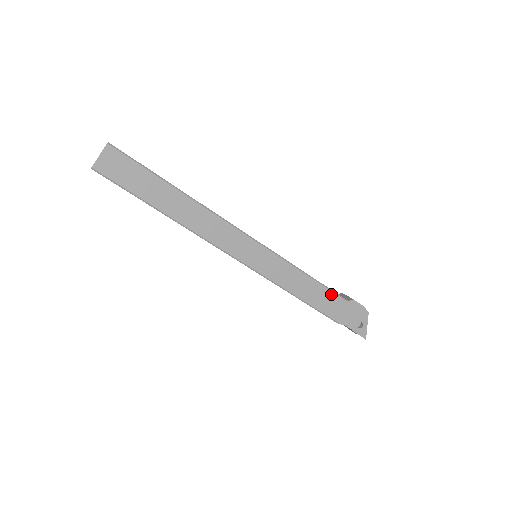
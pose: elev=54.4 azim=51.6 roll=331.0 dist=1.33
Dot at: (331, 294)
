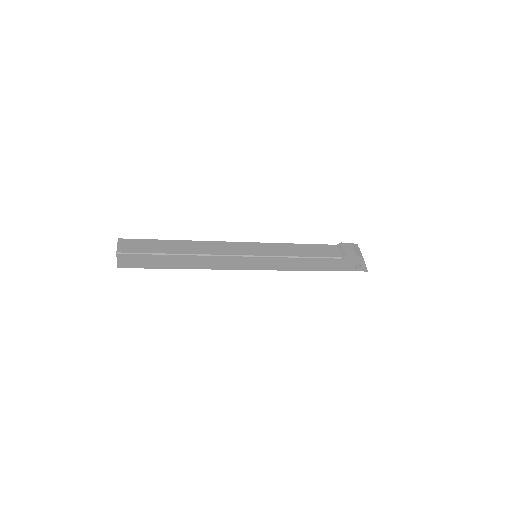
Dot at: (325, 260)
